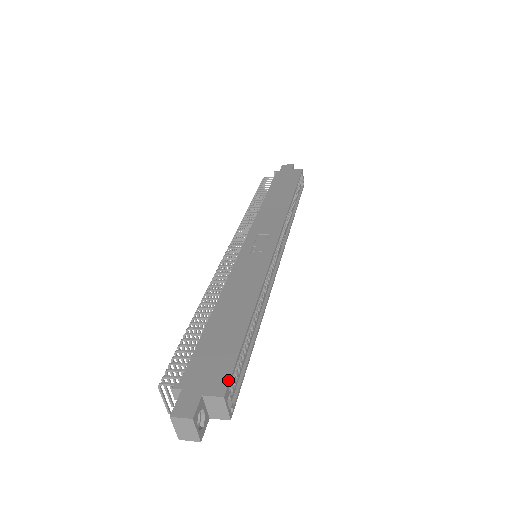
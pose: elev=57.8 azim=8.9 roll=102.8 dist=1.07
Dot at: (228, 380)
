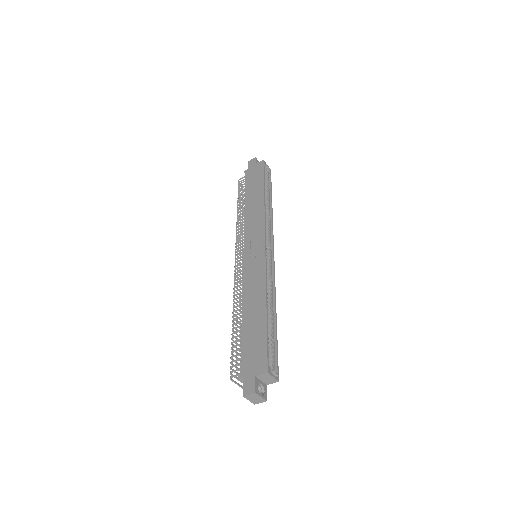
Dot at: (266, 361)
